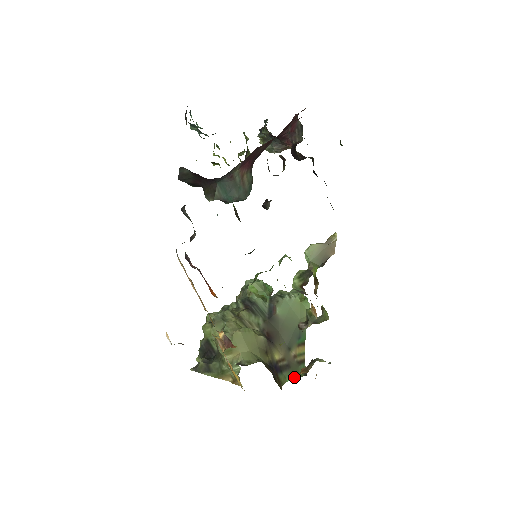
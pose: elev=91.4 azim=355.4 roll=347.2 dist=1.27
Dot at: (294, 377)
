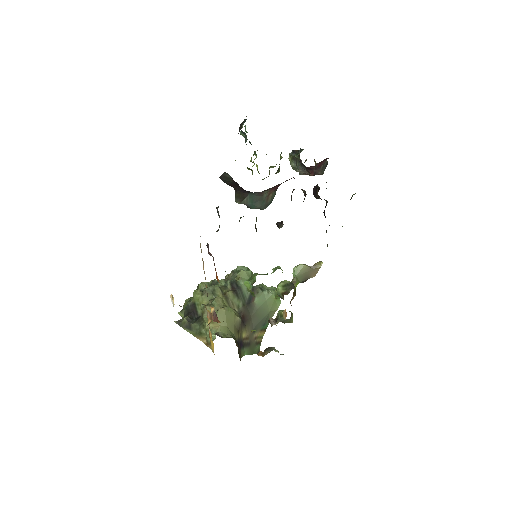
Dot at: (250, 353)
